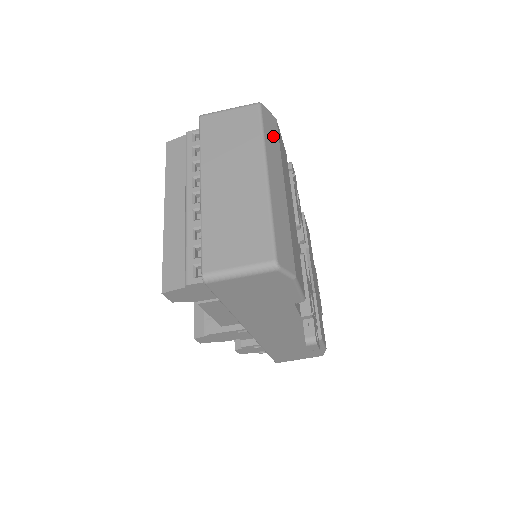
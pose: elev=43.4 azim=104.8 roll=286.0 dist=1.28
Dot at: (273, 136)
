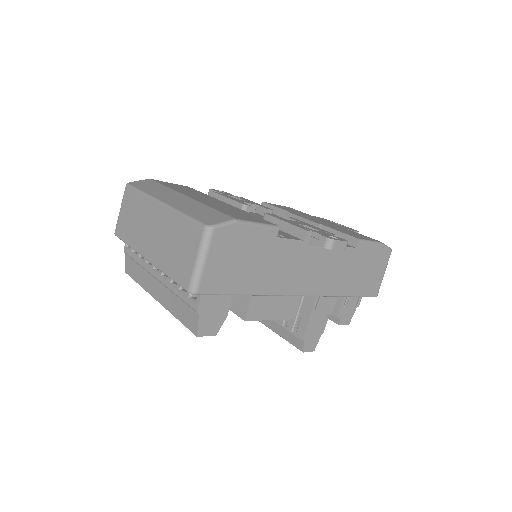
Dot at: (152, 186)
